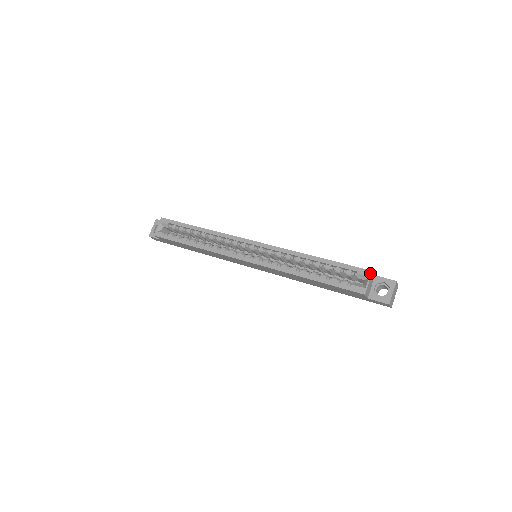
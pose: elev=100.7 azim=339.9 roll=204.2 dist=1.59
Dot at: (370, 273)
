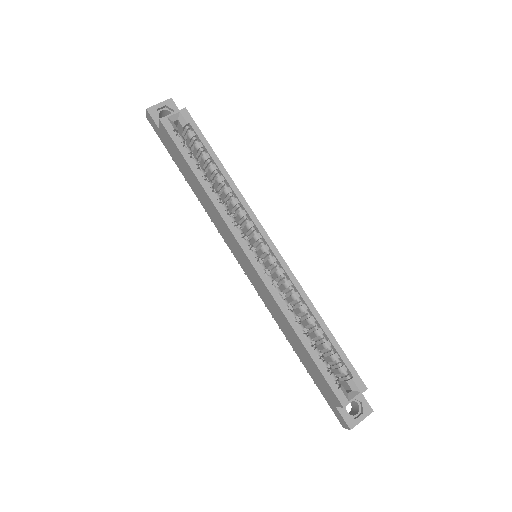
Dot at: (364, 389)
